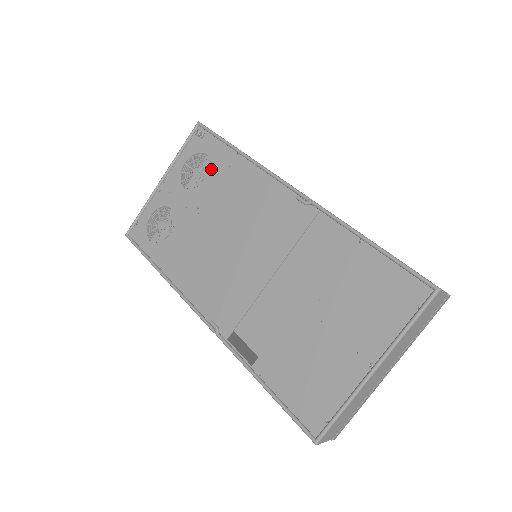
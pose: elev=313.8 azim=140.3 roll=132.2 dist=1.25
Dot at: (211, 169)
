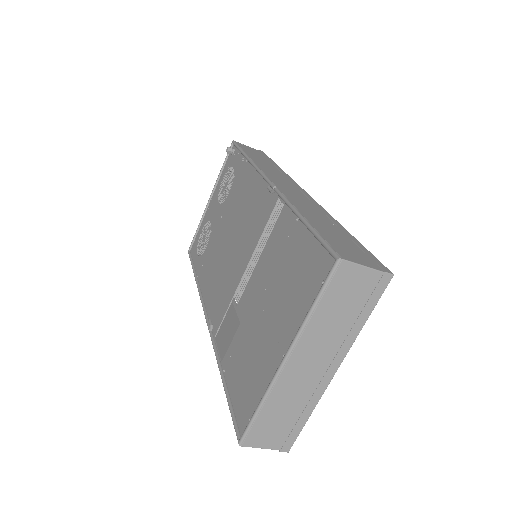
Dot at: occluded
